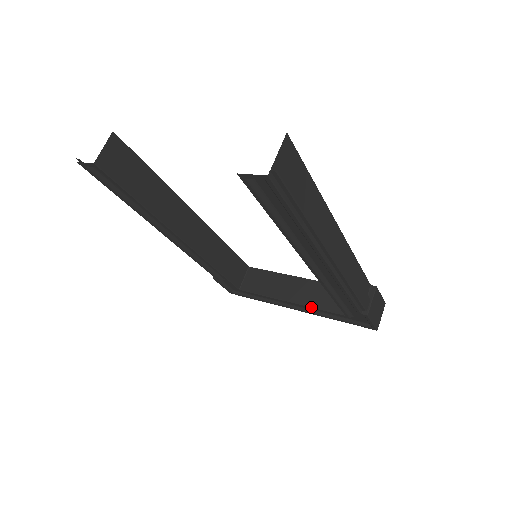
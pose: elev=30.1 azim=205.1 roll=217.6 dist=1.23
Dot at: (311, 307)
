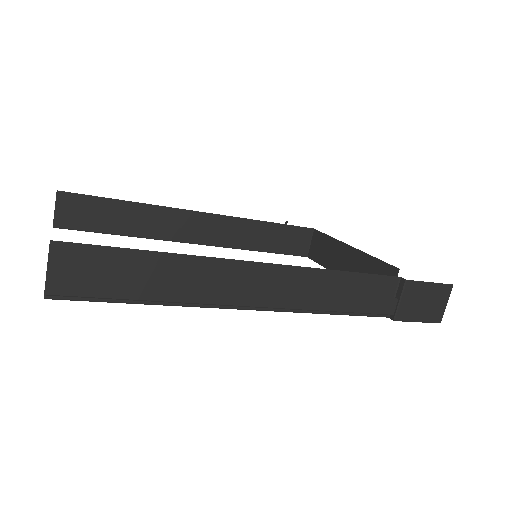
Dot at: occluded
